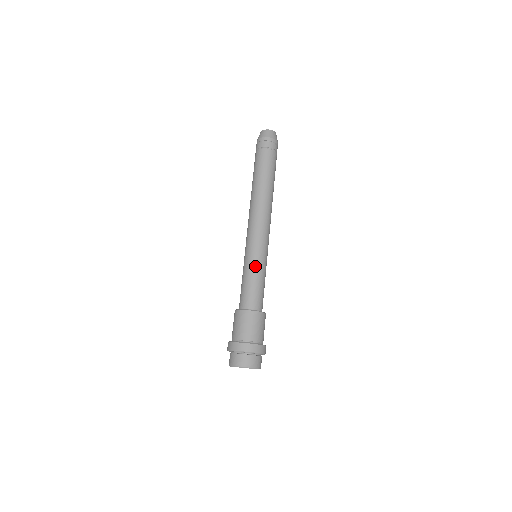
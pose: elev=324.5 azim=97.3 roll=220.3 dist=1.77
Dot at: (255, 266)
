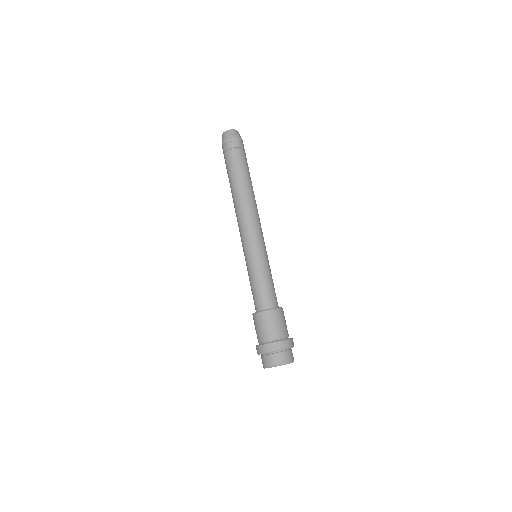
Dot at: (266, 265)
